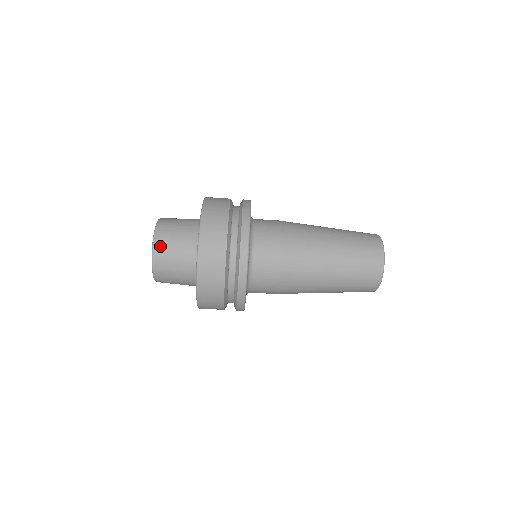
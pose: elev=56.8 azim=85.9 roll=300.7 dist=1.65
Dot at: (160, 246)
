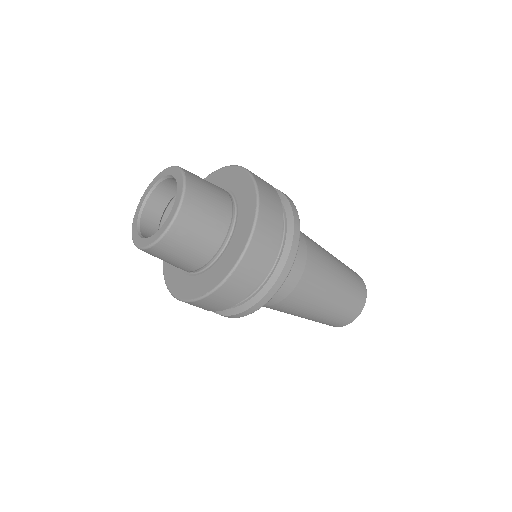
Dot at: (158, 252)
